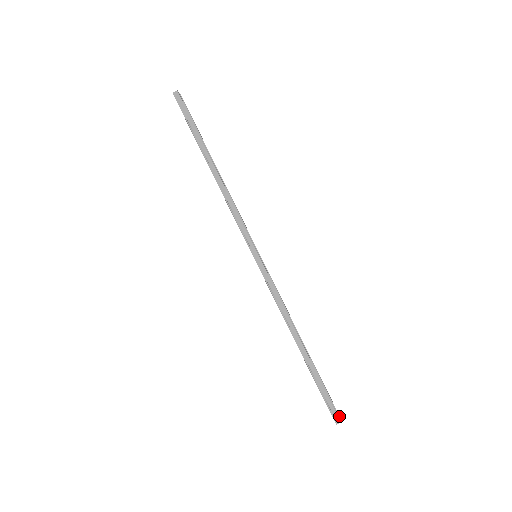
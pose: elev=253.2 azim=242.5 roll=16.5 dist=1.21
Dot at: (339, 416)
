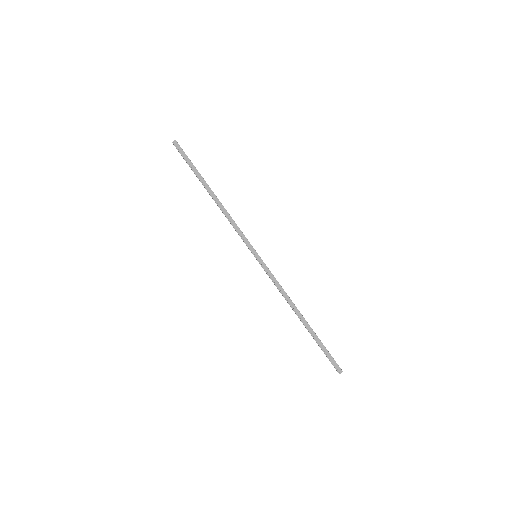
Dot at: occluded
